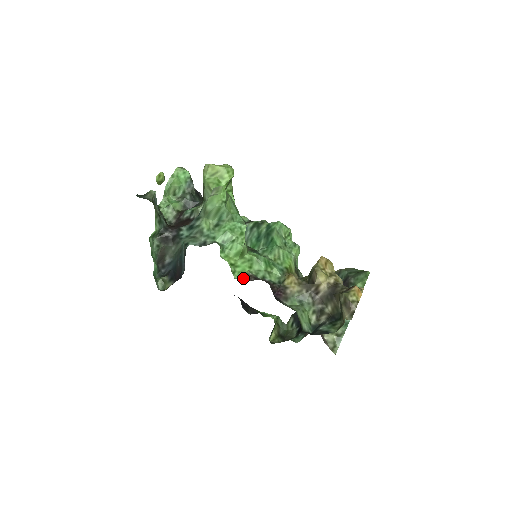
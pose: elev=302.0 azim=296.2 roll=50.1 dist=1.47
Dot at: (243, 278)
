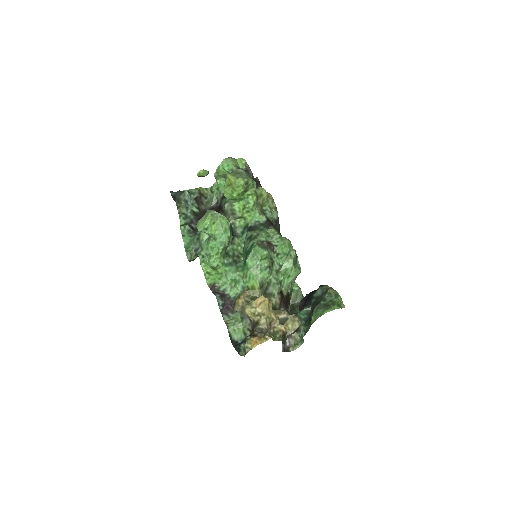
Dot at: (210, 286)
